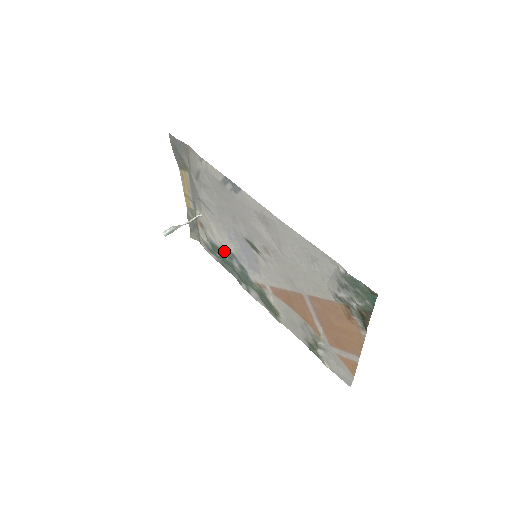
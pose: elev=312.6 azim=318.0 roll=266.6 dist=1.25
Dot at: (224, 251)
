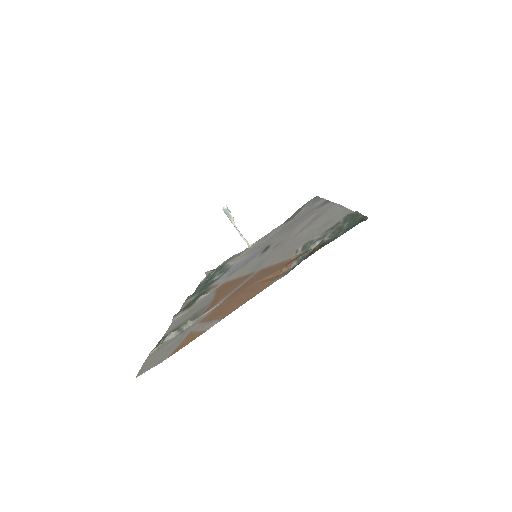
Dot at: (225, 268)
